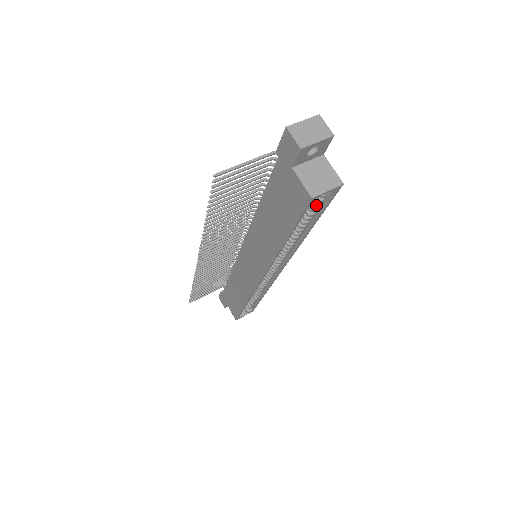
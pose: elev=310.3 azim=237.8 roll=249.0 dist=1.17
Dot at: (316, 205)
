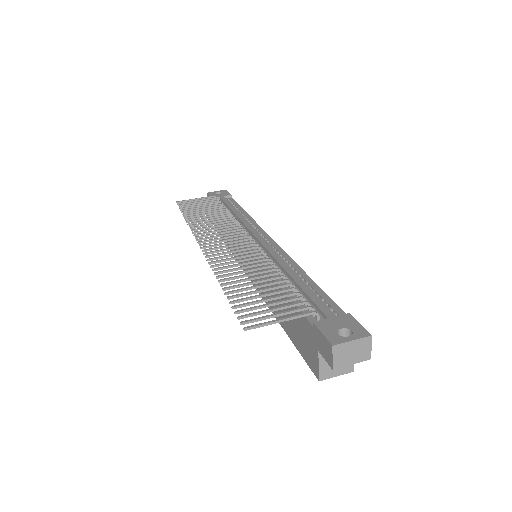
Dot at: occluded
